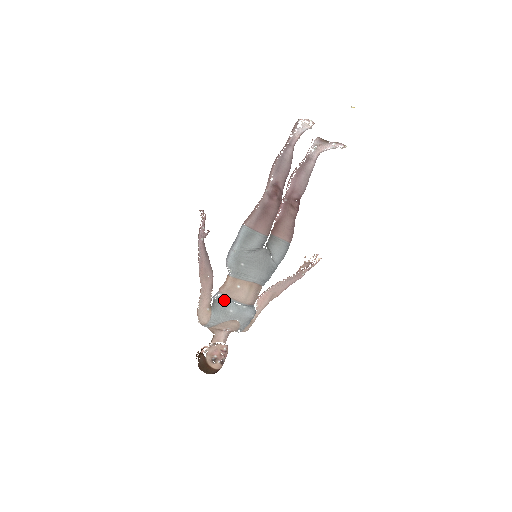
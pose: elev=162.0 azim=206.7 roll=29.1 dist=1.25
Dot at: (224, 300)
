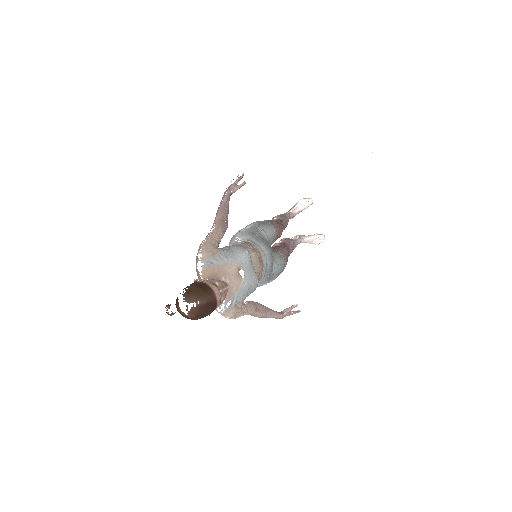
Dot at: occluded
